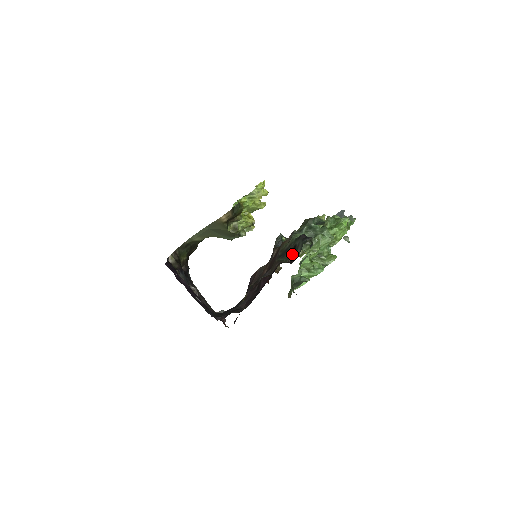
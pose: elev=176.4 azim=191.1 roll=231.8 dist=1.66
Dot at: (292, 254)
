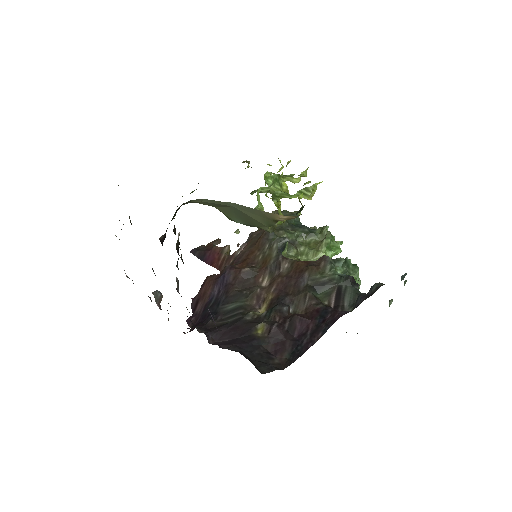
Dot at: (336, 297)
